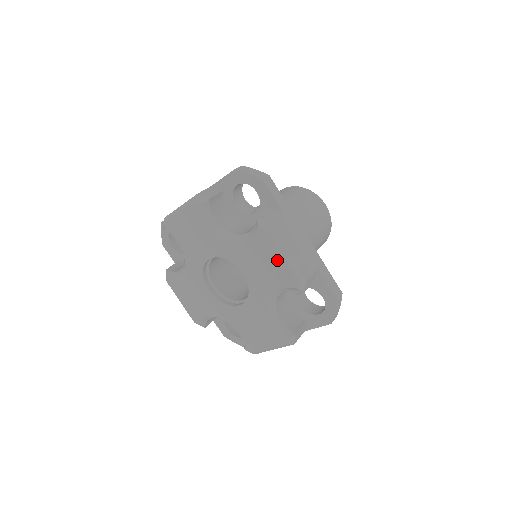
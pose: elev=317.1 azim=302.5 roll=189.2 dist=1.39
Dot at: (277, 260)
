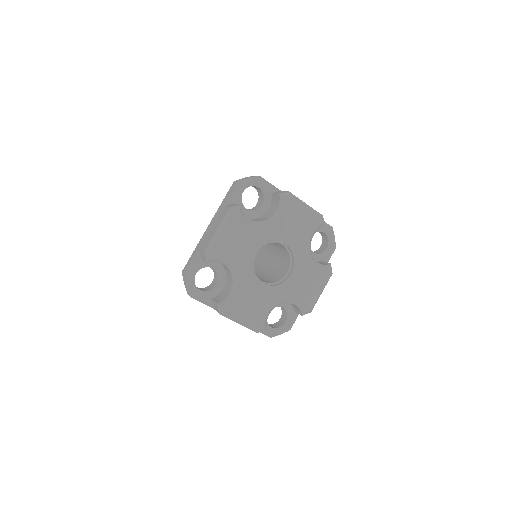
Dot at: (304, 213)
